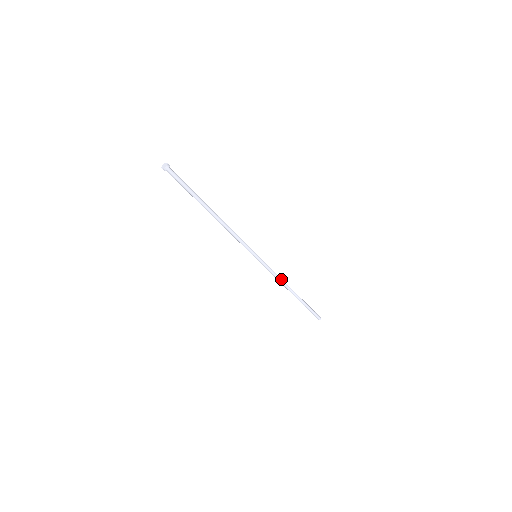
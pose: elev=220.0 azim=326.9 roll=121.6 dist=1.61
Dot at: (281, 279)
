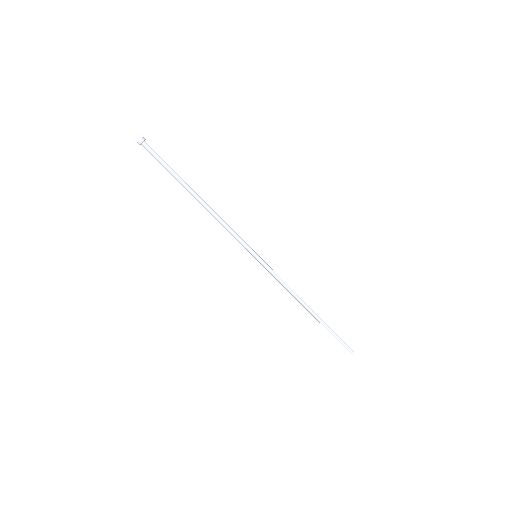
Dot at: occluded
